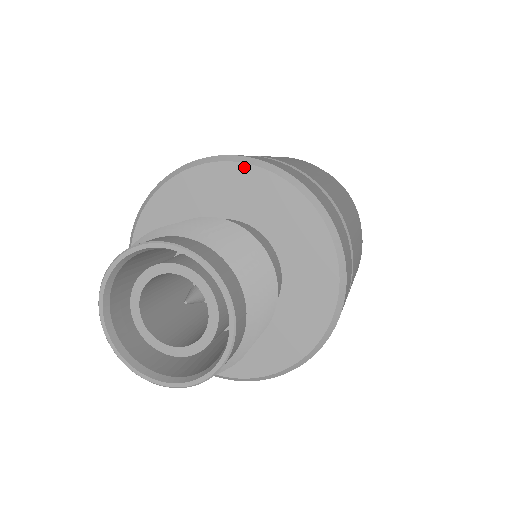
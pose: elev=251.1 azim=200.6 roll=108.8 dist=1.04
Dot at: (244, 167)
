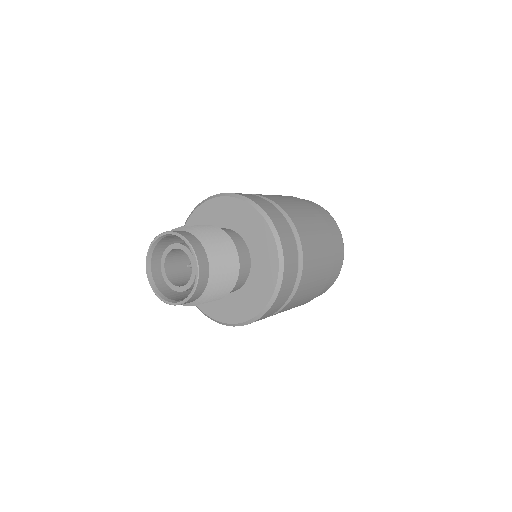
Dot at: (192, 216)
